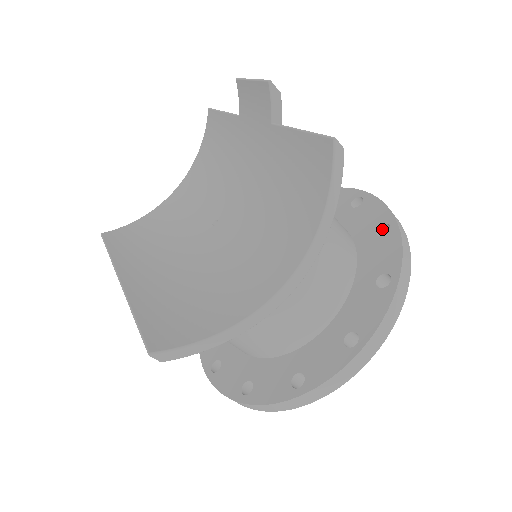
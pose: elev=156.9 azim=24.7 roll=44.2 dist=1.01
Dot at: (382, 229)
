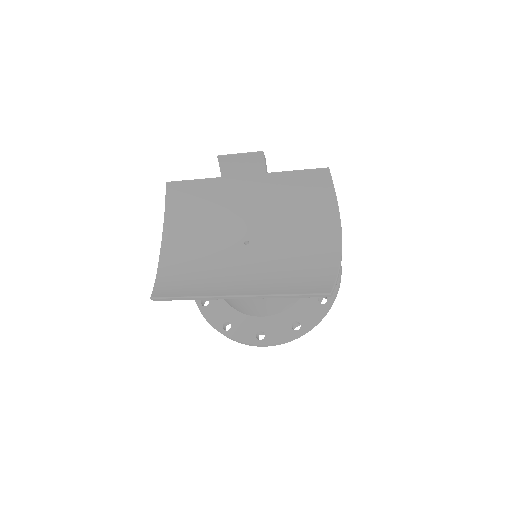
Dot at: occluded
